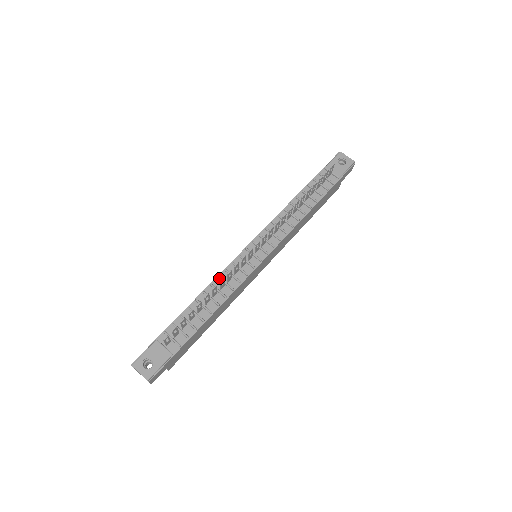
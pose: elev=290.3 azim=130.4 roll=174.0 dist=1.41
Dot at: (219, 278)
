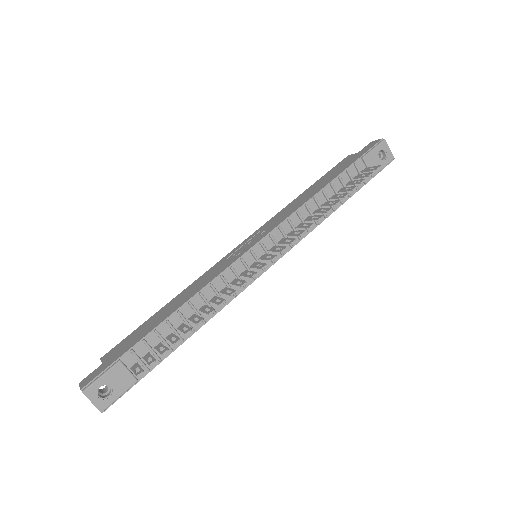
Dot at: (212, 287)
